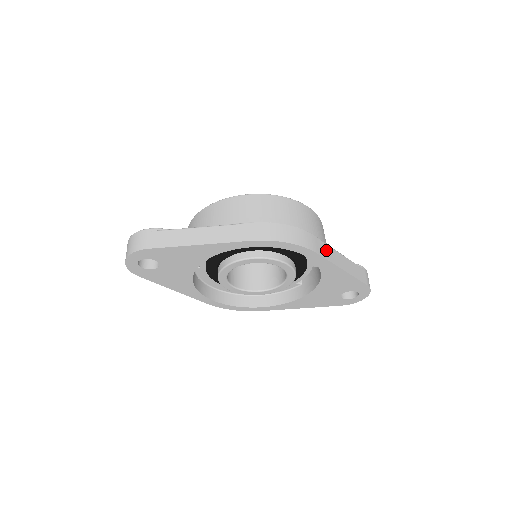
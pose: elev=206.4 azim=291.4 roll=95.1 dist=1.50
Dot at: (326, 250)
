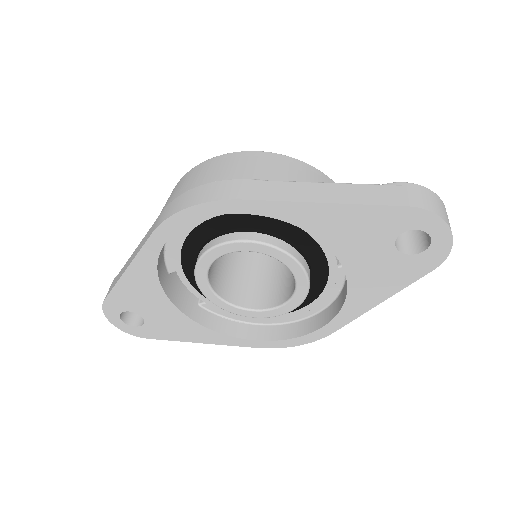
Dot at: (273, 189)
